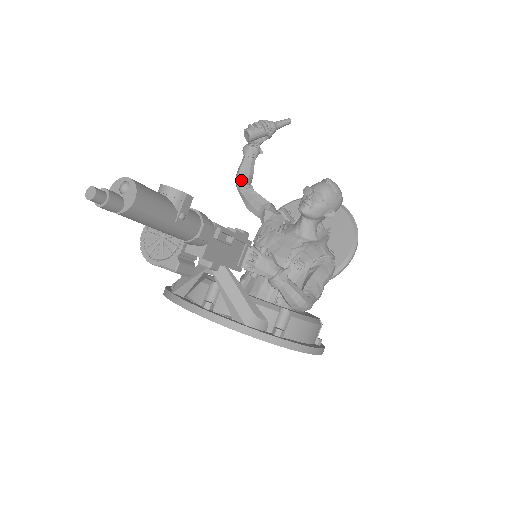
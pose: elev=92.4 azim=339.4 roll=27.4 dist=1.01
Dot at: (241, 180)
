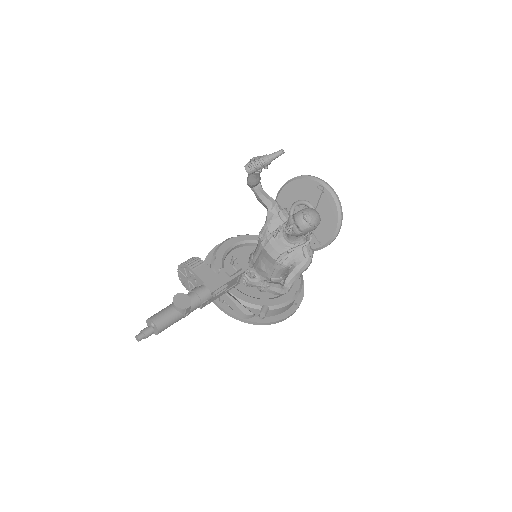
Dot at: (250, 186)
